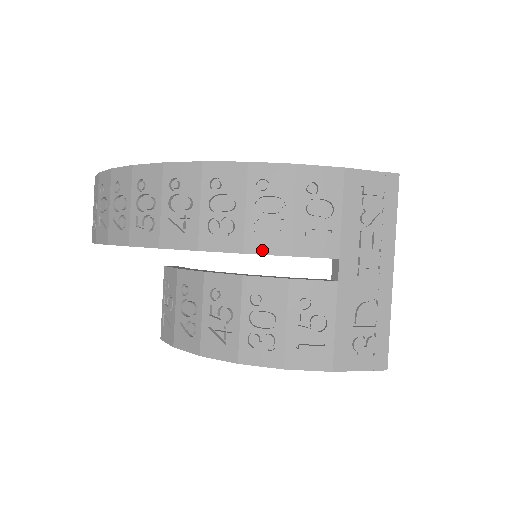
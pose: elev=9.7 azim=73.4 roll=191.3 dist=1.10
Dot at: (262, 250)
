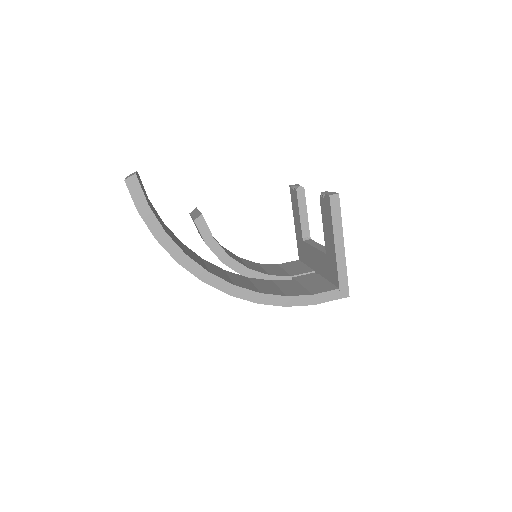
Dot at: occluded
